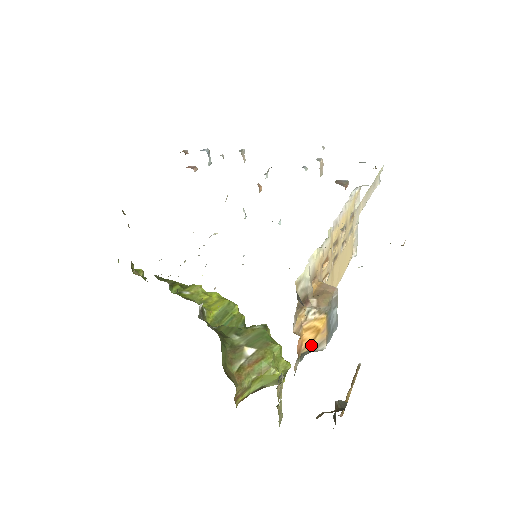
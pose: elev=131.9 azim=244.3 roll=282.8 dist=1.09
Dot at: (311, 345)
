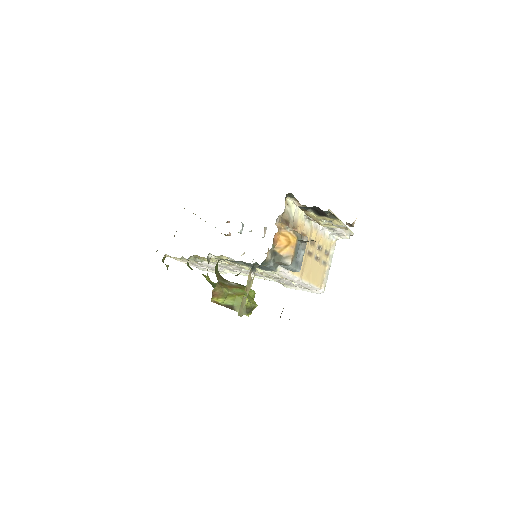
Dot at: (282, 251)
